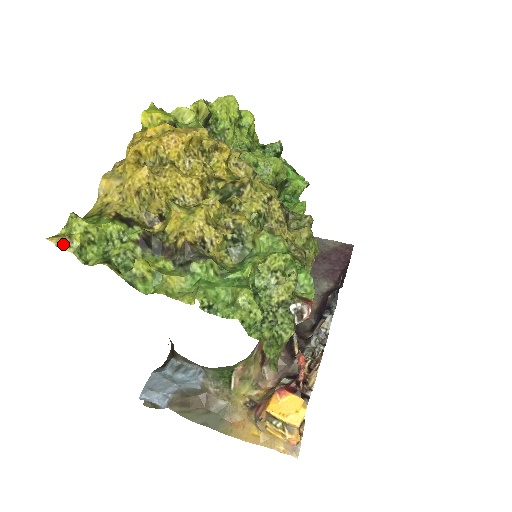
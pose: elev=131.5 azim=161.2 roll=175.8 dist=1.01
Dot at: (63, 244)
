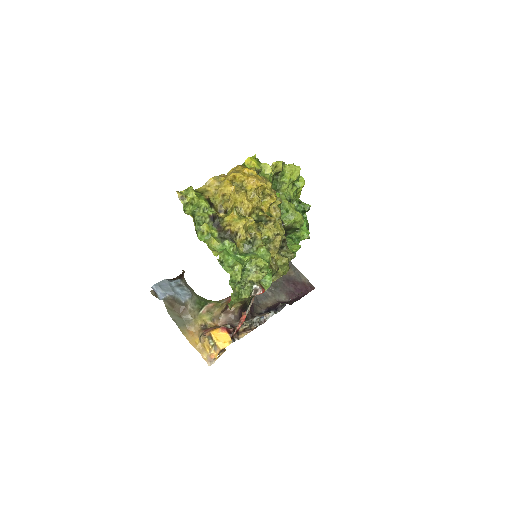
Dot at: (181, 198)
